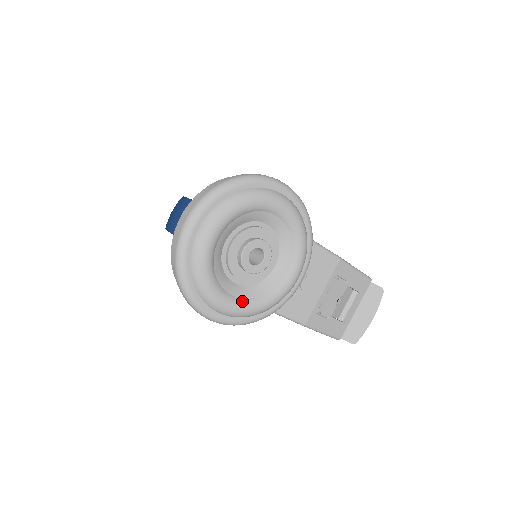
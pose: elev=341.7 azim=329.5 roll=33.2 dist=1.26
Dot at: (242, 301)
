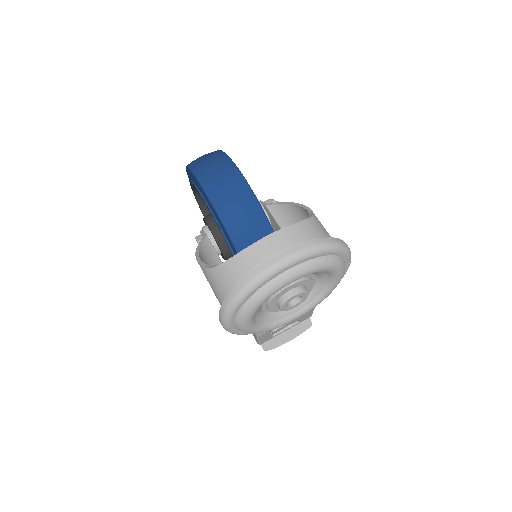
Dot at: (256, 324)
